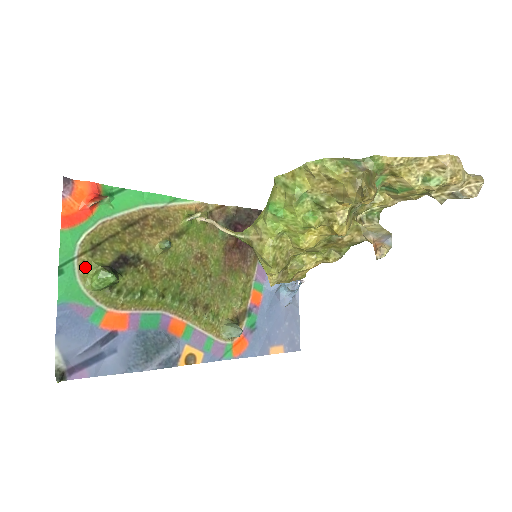
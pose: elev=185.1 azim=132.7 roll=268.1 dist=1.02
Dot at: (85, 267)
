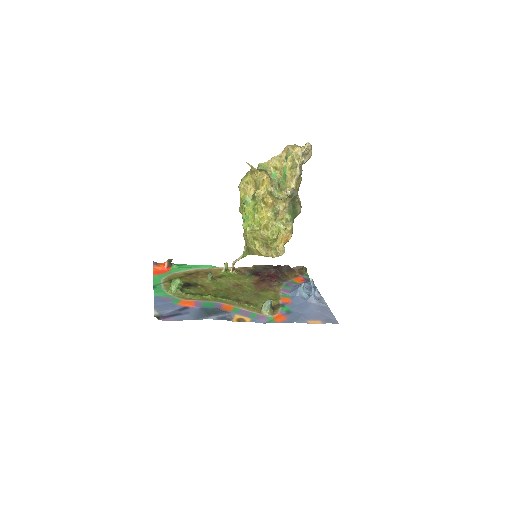
Dot at: (167, 286)
